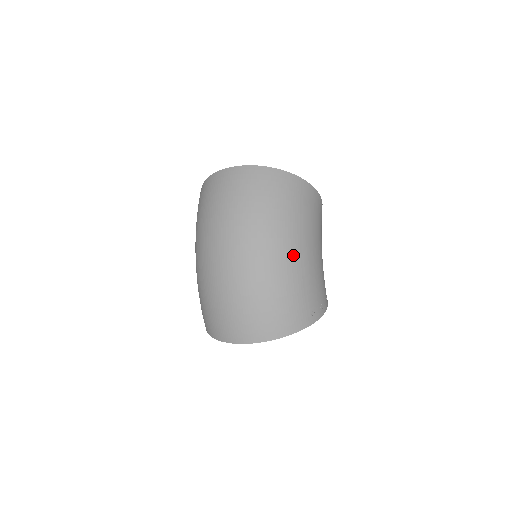
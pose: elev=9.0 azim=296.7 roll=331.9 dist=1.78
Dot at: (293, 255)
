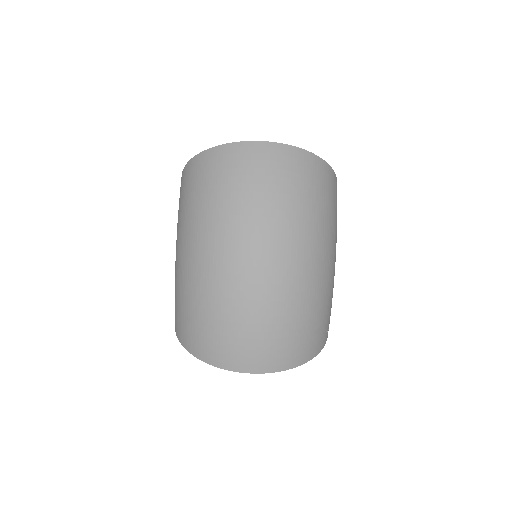
Dot at: (328, 267)
